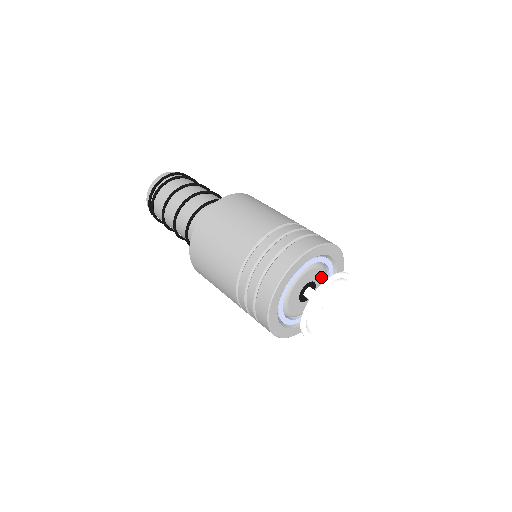
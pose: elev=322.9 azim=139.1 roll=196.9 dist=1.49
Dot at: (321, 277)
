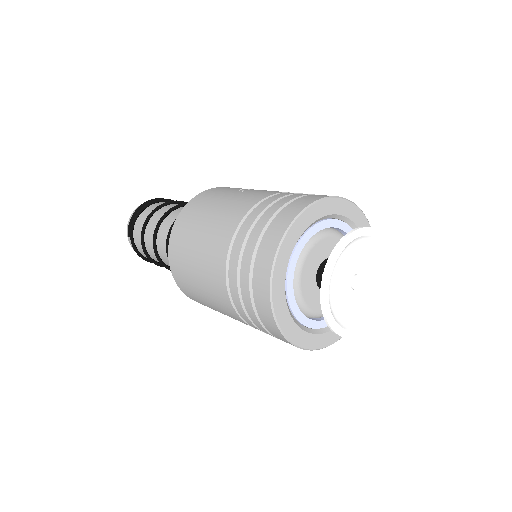
Dot at: occluded
